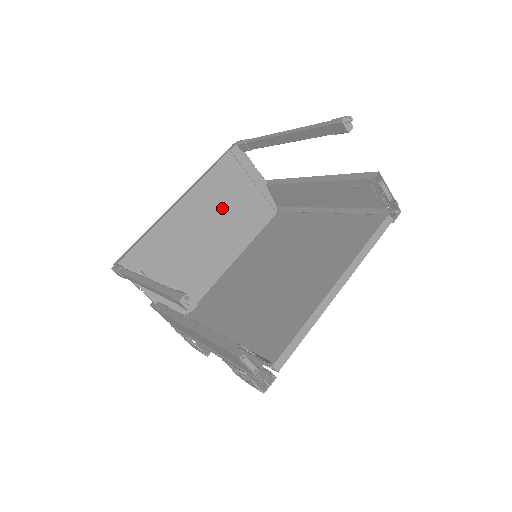
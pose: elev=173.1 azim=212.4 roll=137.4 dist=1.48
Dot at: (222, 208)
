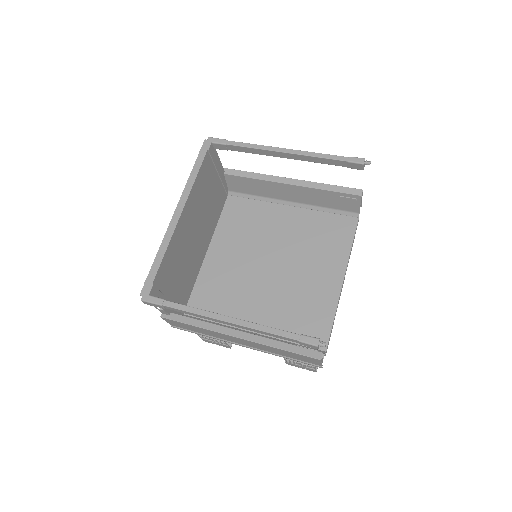
Dot at: (202, 207)
